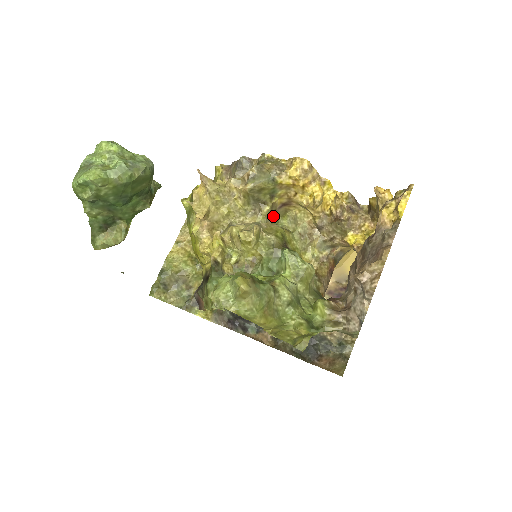
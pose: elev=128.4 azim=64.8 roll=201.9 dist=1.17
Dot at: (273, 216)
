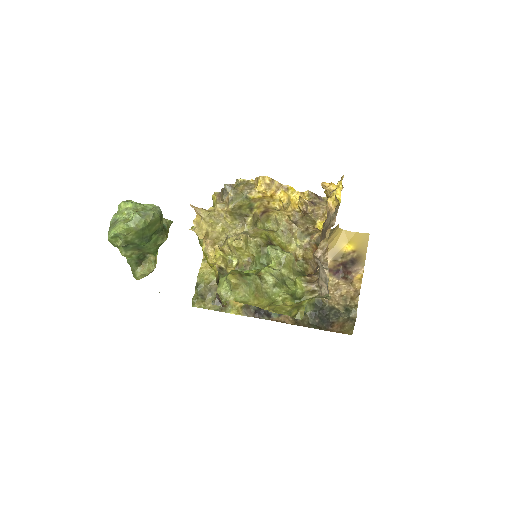
Dot at: (258, 223)
